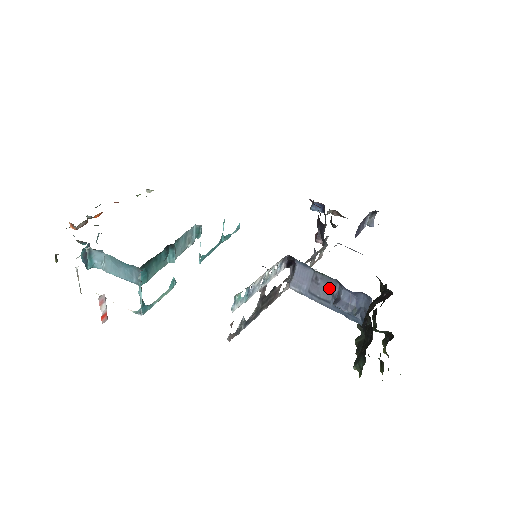
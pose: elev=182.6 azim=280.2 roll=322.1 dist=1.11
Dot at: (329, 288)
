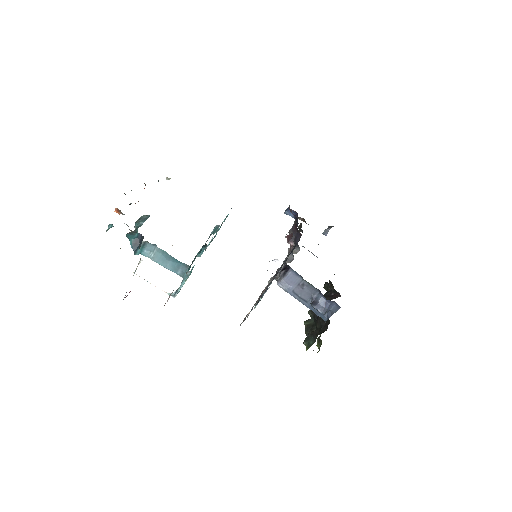
Dot at: (310, 293)
